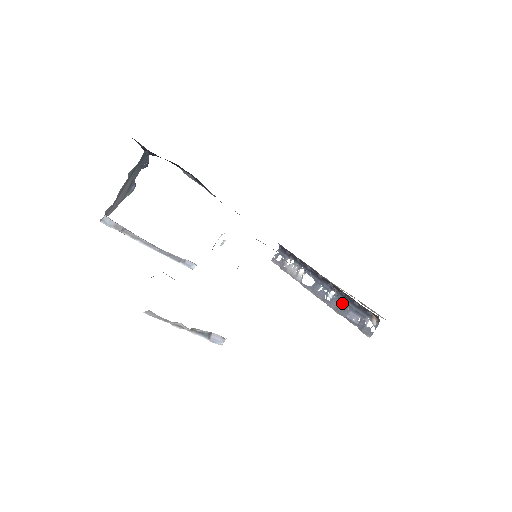
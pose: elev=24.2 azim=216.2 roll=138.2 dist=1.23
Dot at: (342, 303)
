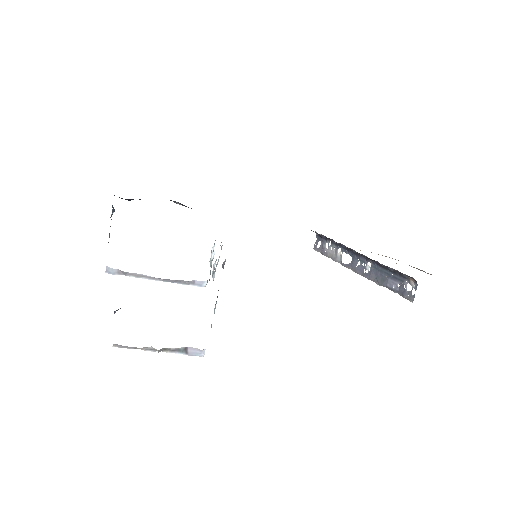
Dot at: (380, 272)
